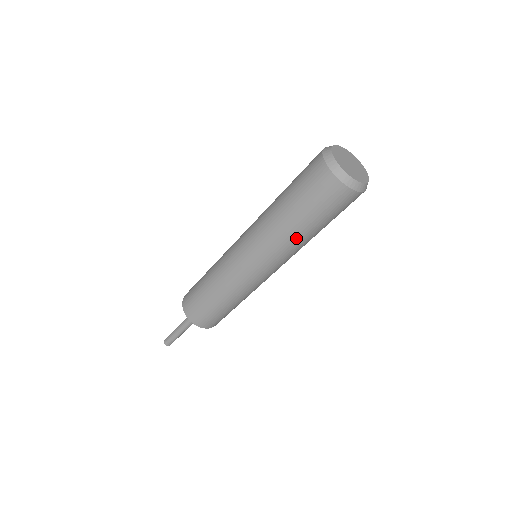
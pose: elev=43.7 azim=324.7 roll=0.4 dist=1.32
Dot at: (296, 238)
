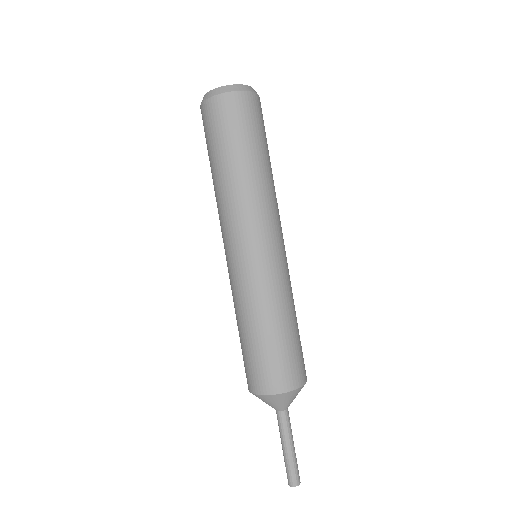
Dot at: (236, 181)
